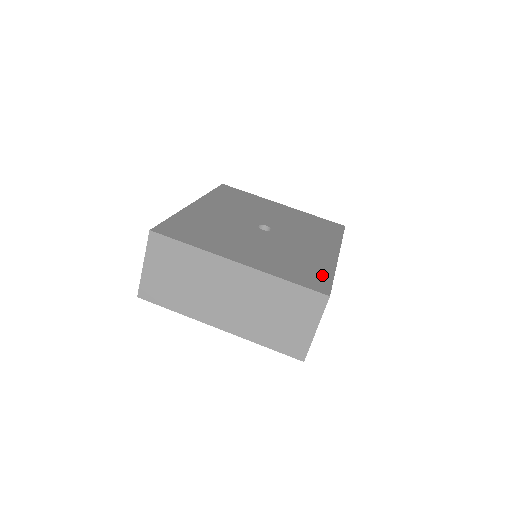
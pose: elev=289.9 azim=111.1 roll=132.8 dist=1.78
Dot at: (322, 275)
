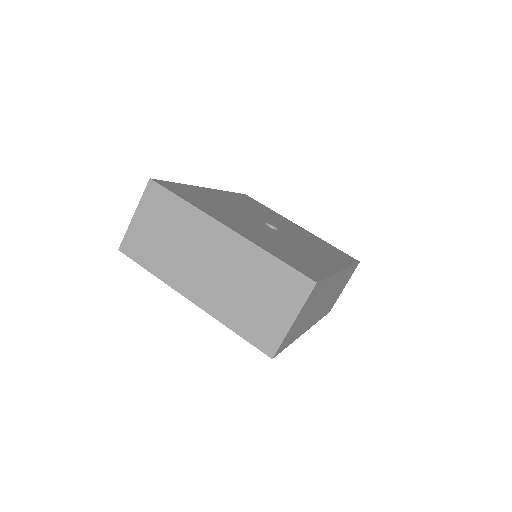
Dot at: (316, 270)
